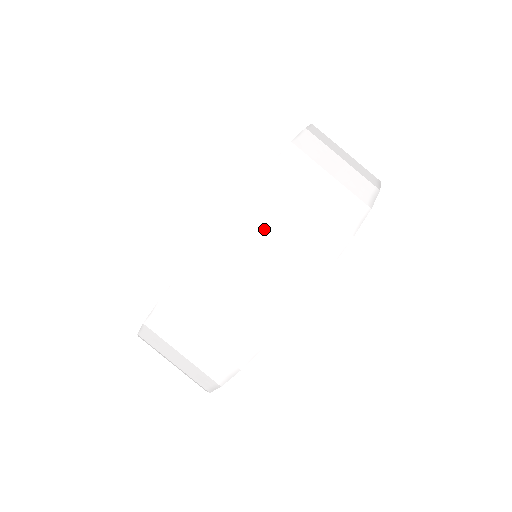
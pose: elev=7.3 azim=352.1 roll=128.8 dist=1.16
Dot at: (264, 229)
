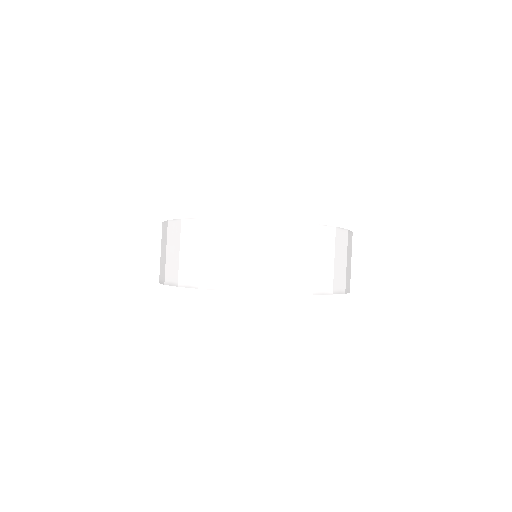
Dot at: (253, 243)
